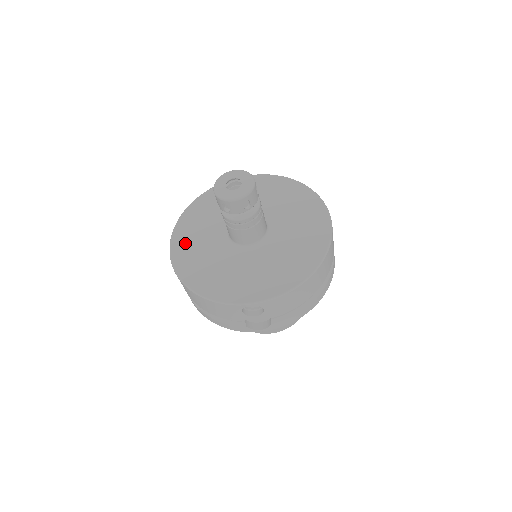
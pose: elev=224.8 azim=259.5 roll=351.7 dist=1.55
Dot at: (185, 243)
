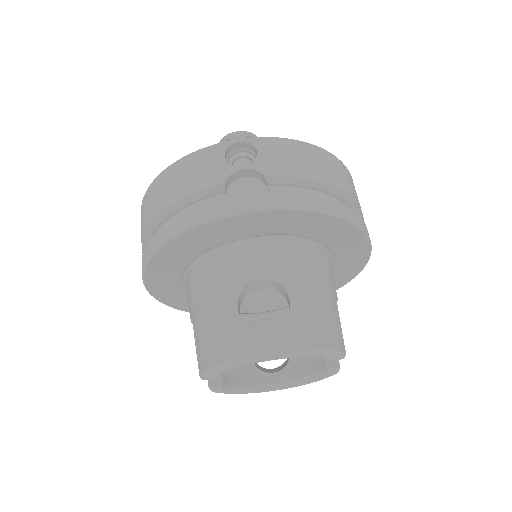
Dot at: occluded
